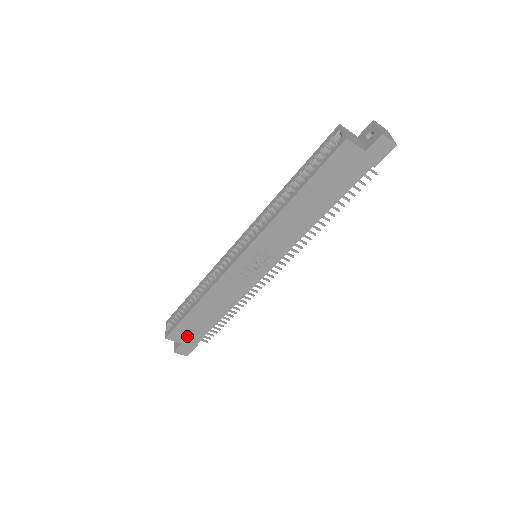
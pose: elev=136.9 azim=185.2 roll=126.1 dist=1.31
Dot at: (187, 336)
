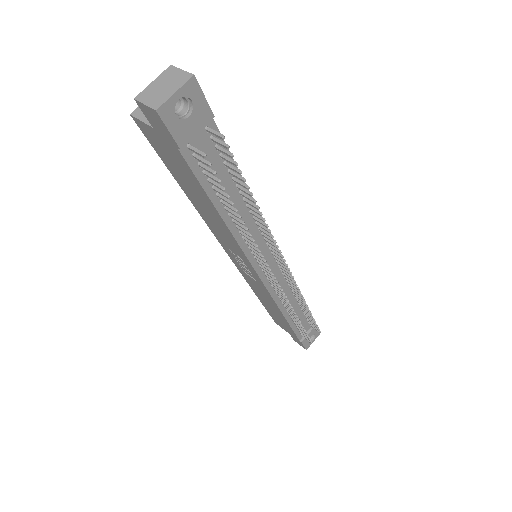
Dot at: (285, 328)
